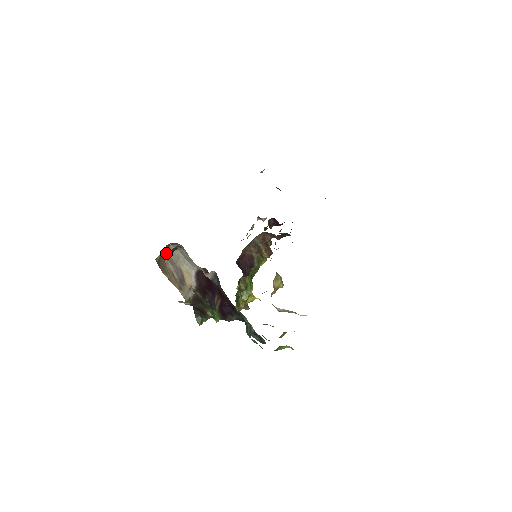
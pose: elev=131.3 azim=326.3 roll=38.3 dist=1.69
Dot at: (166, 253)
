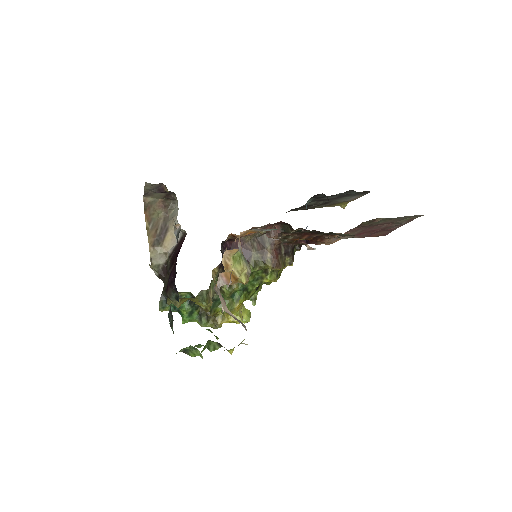
Dot at: (166, 207)
